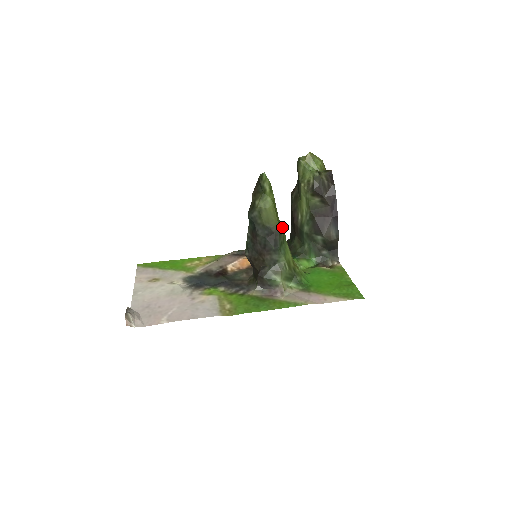
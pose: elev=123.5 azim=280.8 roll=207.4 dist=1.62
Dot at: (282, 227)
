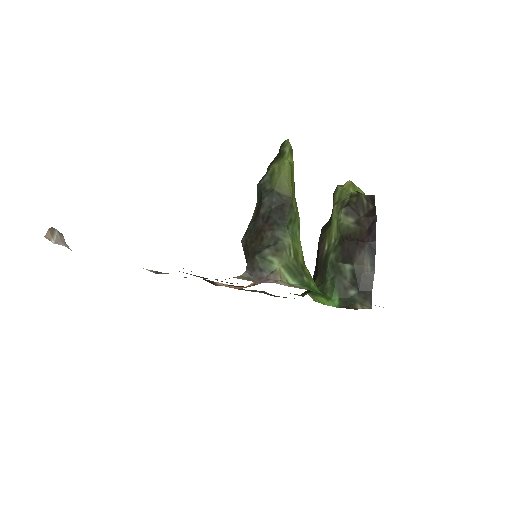
Dot at: occluded
